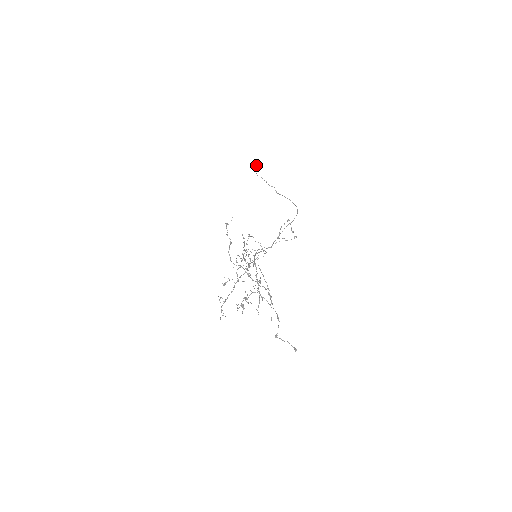
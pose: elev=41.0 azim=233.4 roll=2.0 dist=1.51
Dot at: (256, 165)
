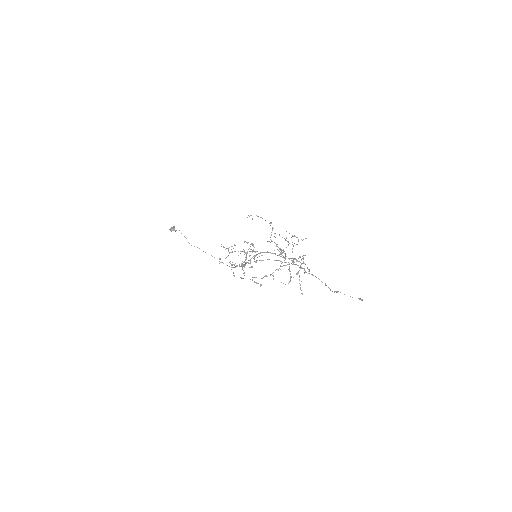
Dot at: (173, 226)
